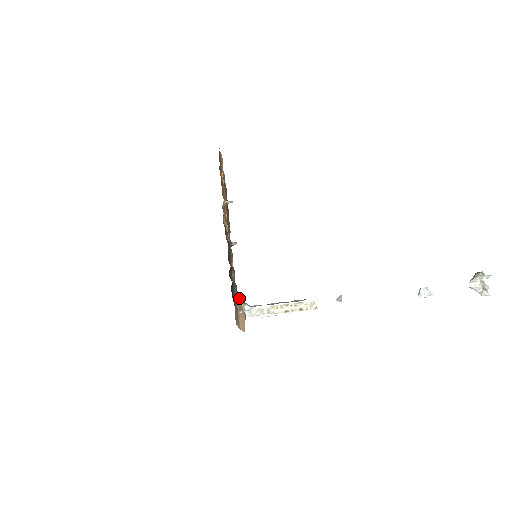
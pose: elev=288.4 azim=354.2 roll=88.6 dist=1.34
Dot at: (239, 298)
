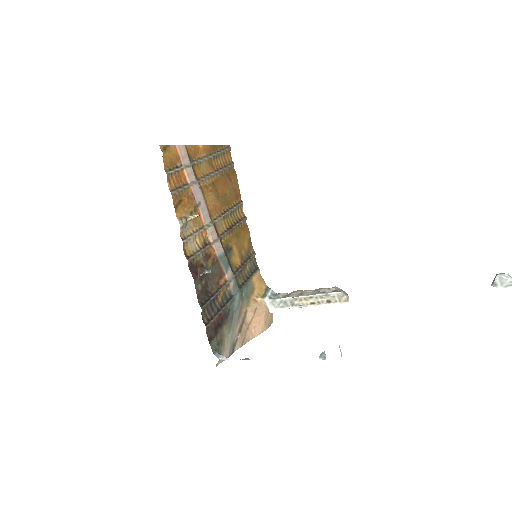
Dot at: (258, 290)
